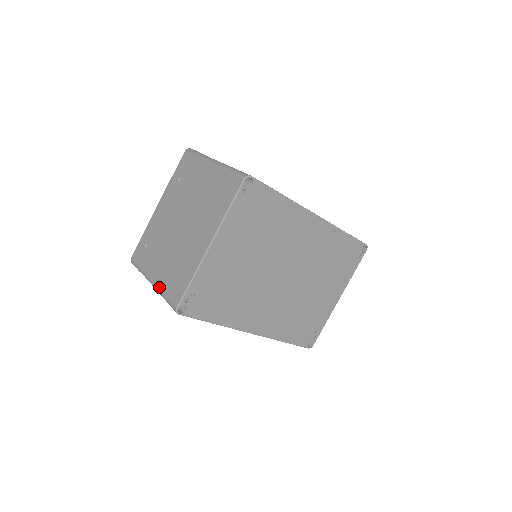
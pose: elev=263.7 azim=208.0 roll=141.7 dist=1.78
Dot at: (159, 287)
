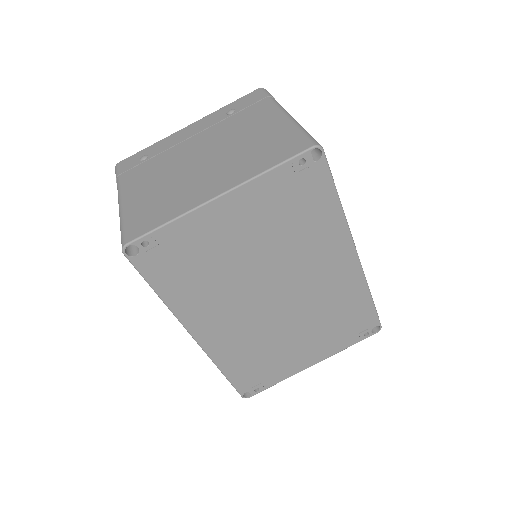
Dot at: (124, 209)
